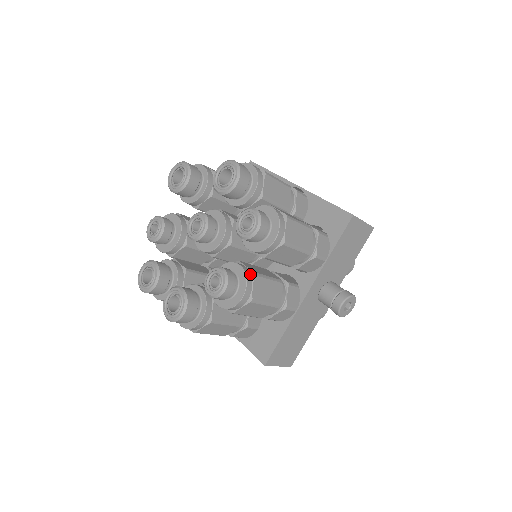
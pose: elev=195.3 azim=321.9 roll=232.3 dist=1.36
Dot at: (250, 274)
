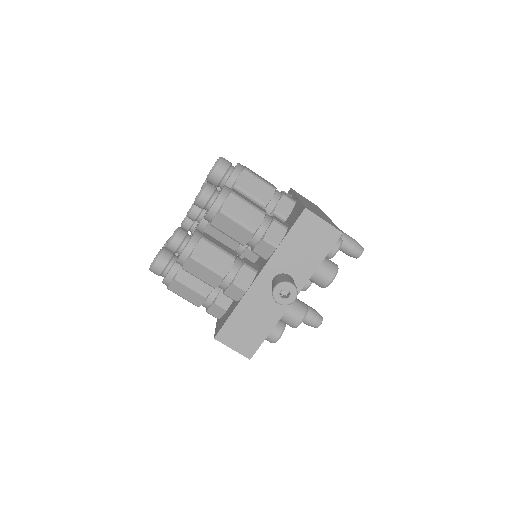
Dot at: (199, 237)
